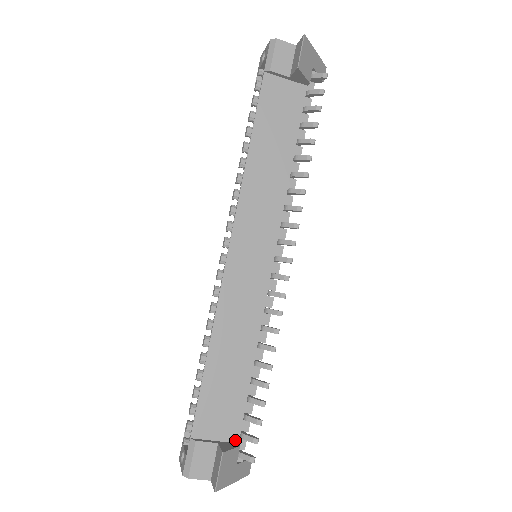
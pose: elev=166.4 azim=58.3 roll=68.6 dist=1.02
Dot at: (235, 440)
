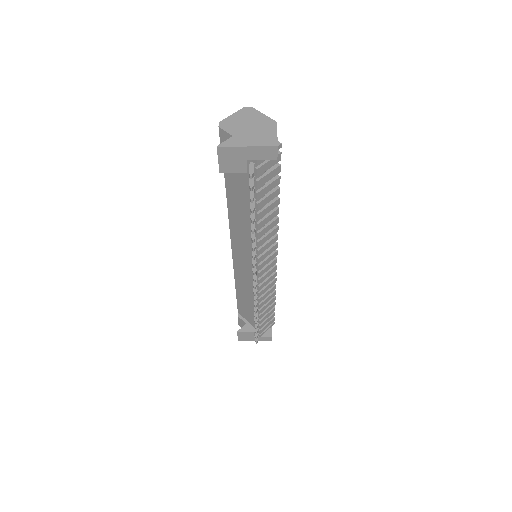
Dot at: occluded
